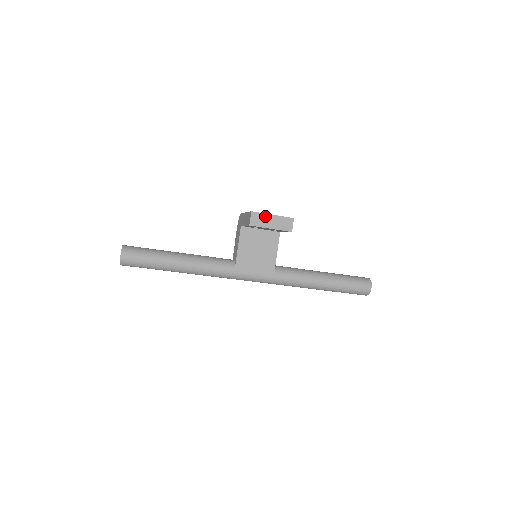
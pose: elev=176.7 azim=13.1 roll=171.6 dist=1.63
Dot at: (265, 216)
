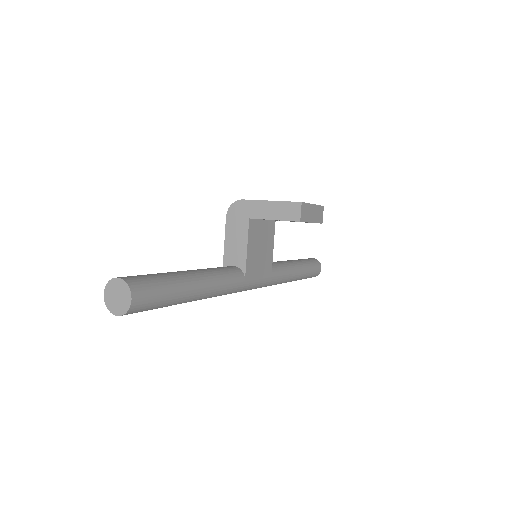
Dot at: (309, 207)
